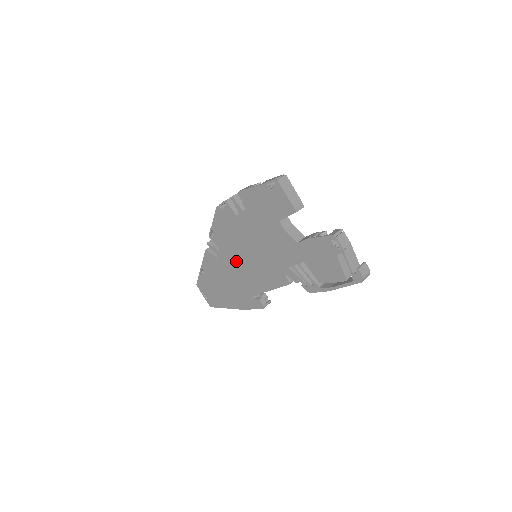
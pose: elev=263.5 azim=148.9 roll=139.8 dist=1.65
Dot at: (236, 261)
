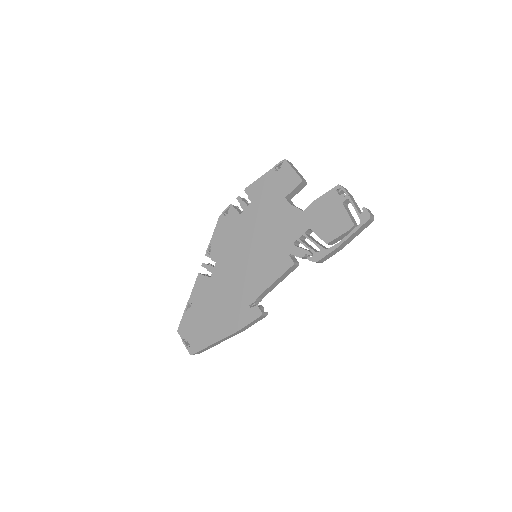
Dot at: (234, 268)
